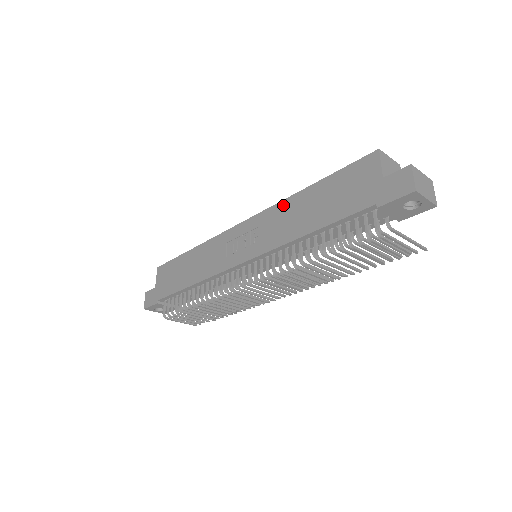
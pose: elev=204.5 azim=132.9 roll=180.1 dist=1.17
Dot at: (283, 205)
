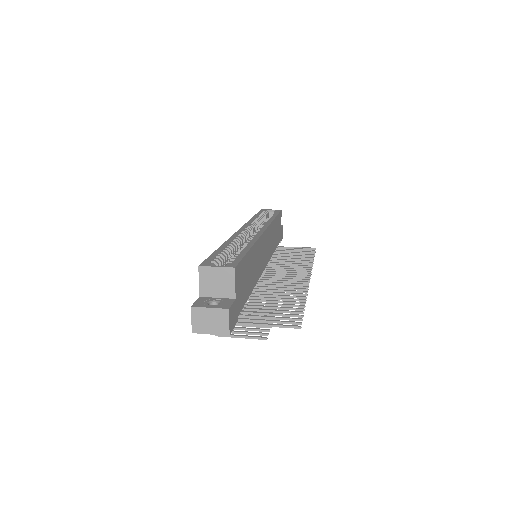
Dot at: occluded
